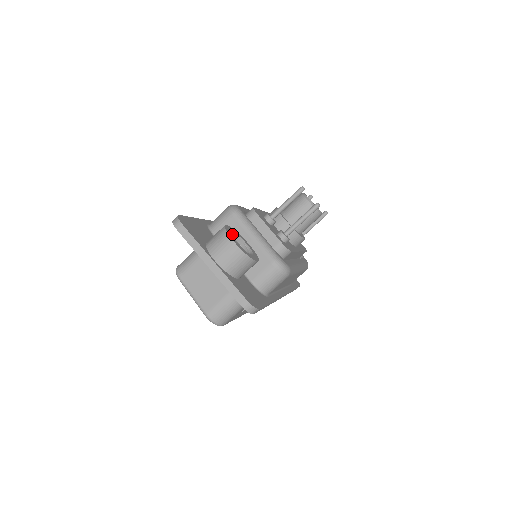
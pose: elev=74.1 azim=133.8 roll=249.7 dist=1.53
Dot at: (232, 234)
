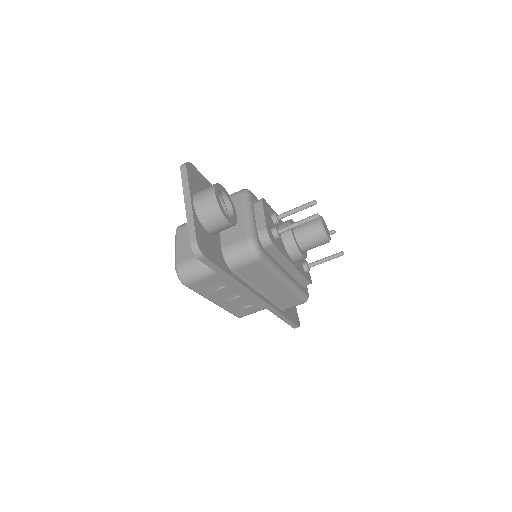
Dot at: (224, 196)
